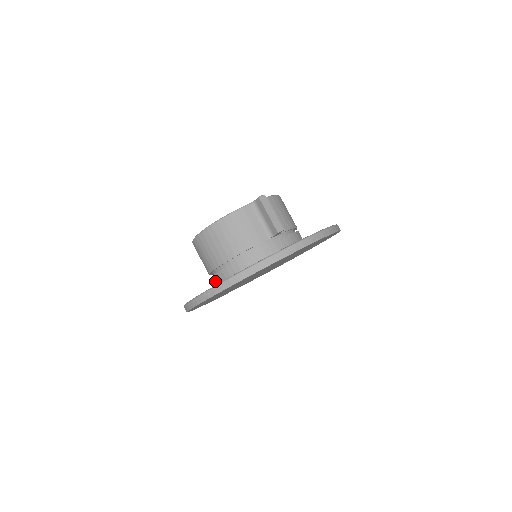
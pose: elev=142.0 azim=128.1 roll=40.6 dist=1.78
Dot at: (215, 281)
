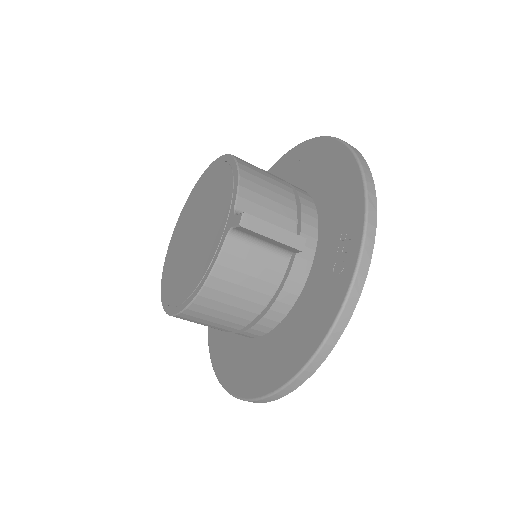
Dot at: occluded
